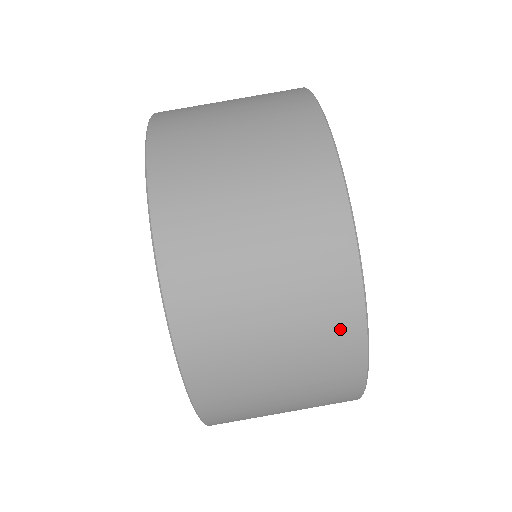
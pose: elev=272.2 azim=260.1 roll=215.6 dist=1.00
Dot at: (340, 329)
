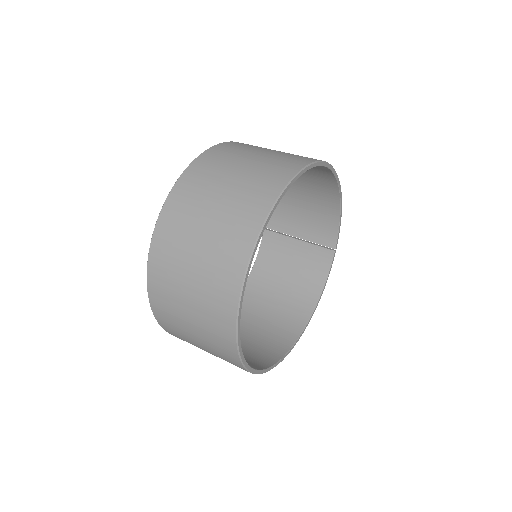
Dot at: (242, 233)
